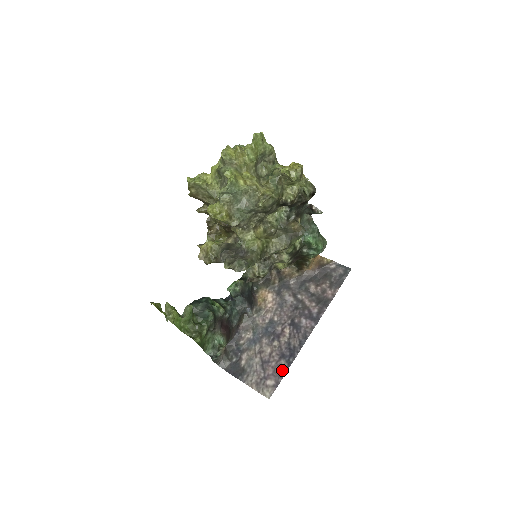
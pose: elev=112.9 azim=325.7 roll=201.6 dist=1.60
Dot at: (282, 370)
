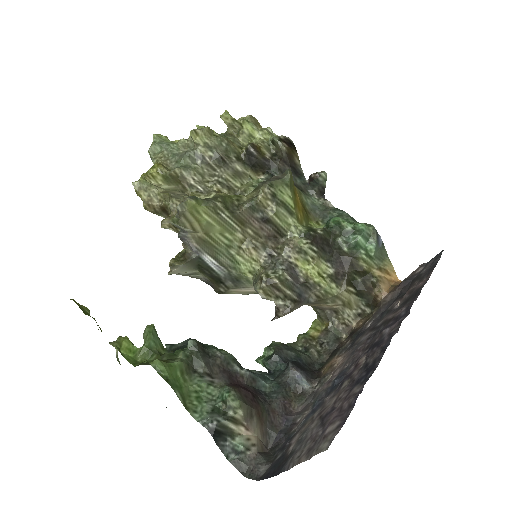
Dot at: (353, 396)
